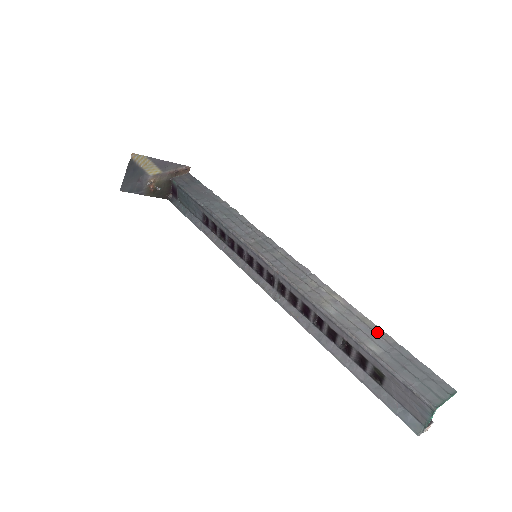
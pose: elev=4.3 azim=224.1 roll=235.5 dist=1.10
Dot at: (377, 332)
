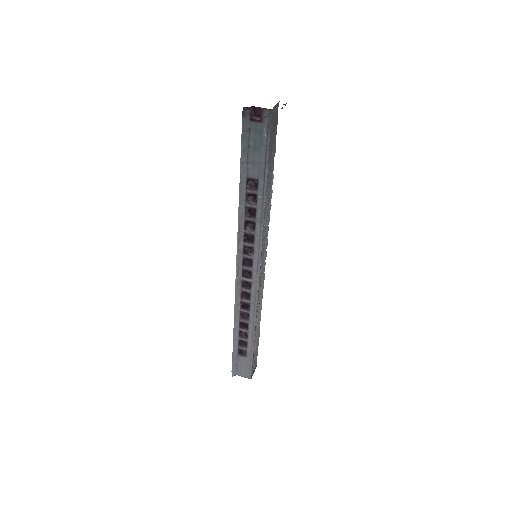
Dot at: (258, 333)
